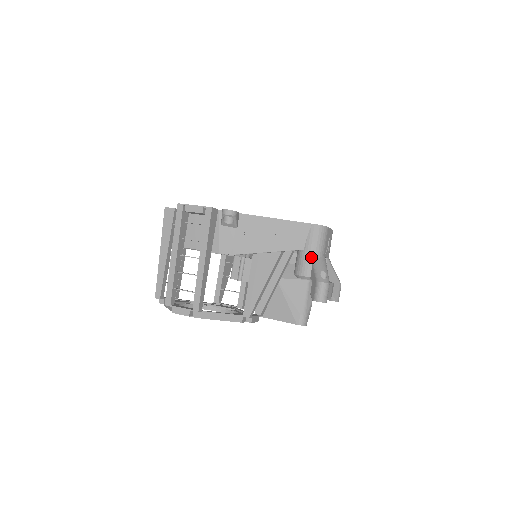
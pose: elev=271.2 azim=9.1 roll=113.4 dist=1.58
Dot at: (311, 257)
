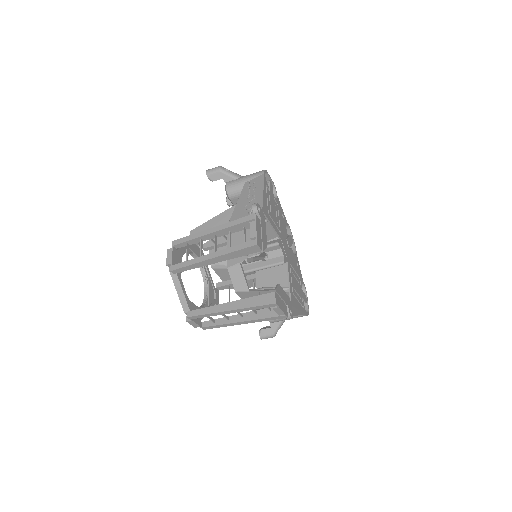
Dot at: occluded
